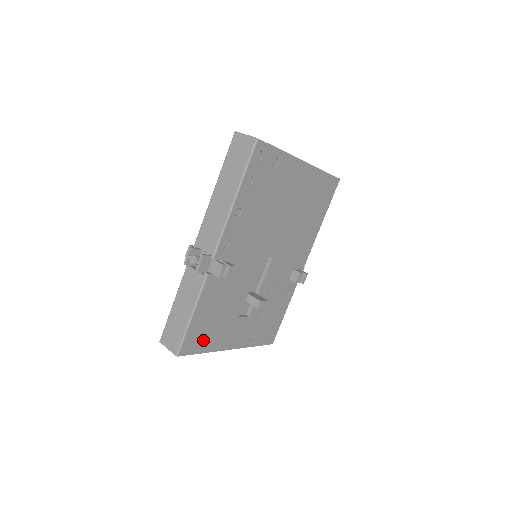
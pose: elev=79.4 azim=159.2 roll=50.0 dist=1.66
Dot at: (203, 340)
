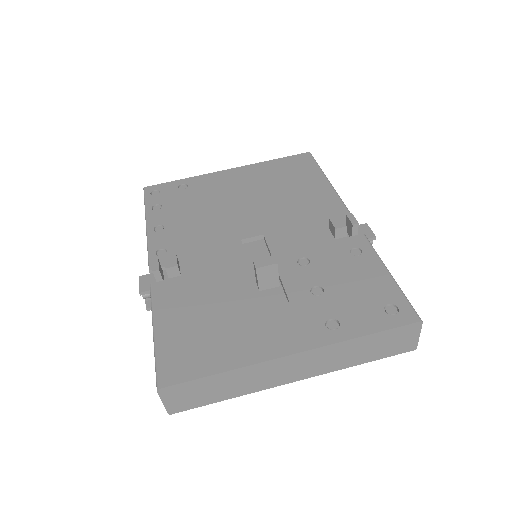
Dot at: (203, 355)
